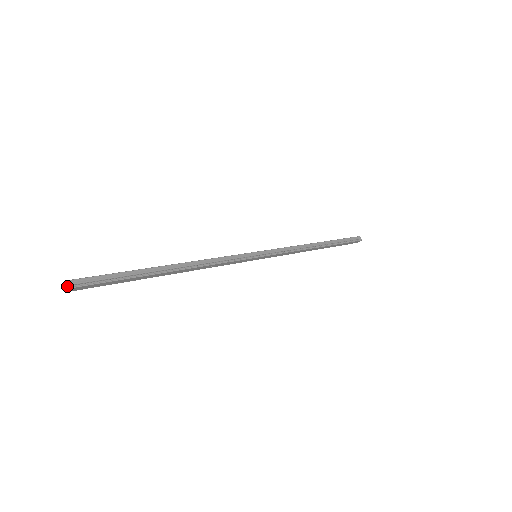
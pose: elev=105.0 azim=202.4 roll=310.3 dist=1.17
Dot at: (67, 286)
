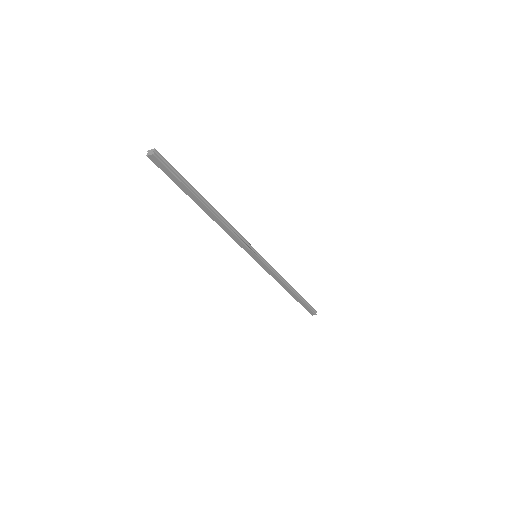
Dot at: (153, 152)
